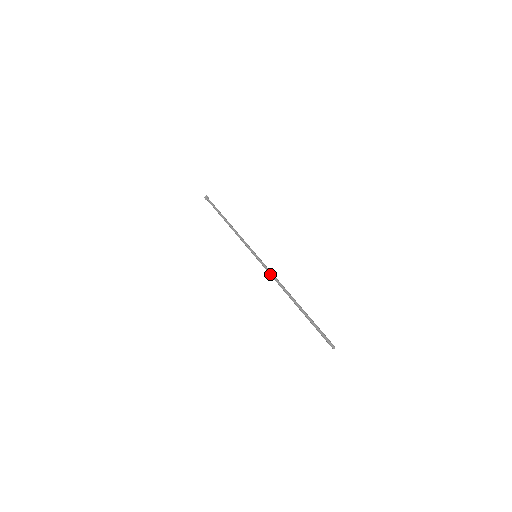
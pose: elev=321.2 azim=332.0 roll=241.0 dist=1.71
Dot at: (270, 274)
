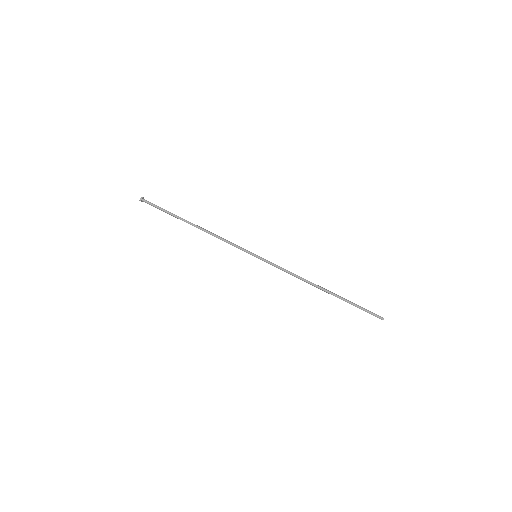
Dot at: occluded
